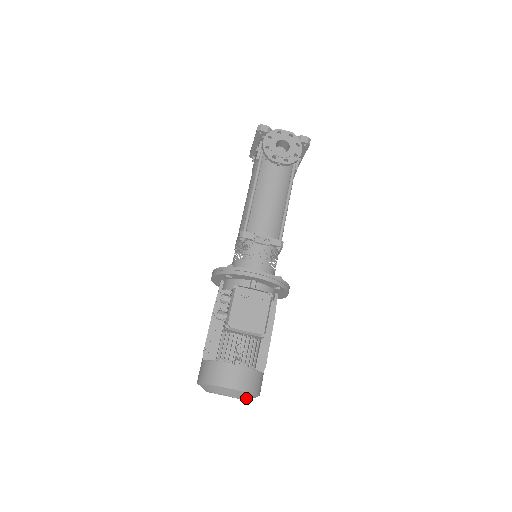
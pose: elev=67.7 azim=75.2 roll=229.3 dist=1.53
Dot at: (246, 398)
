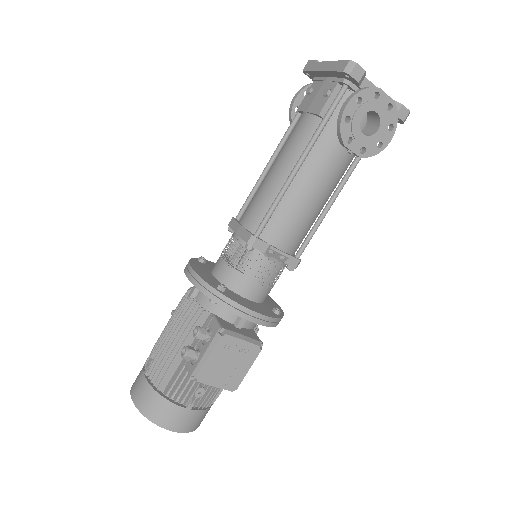
Dot at: occluded
